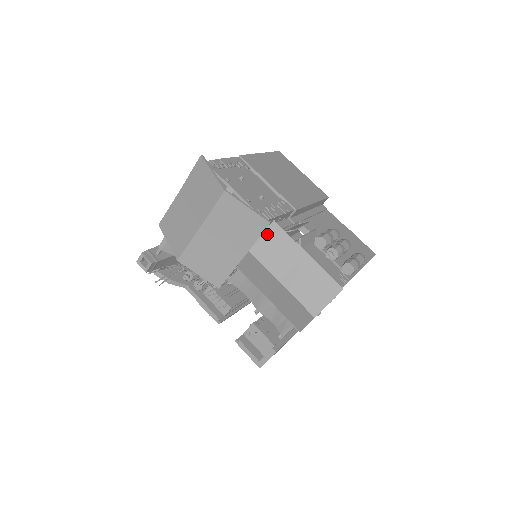
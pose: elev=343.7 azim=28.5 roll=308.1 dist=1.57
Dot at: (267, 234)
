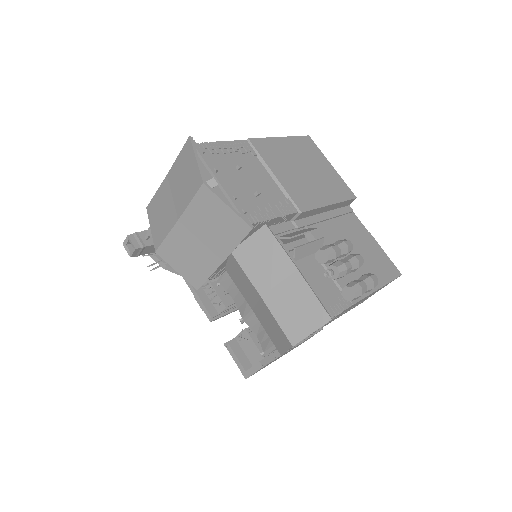
Dot at: (256, 238)
